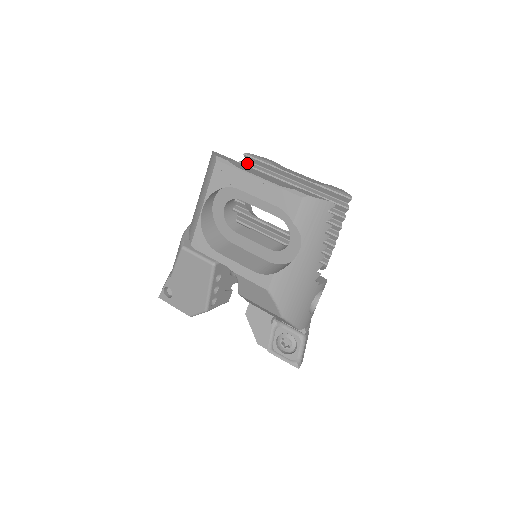
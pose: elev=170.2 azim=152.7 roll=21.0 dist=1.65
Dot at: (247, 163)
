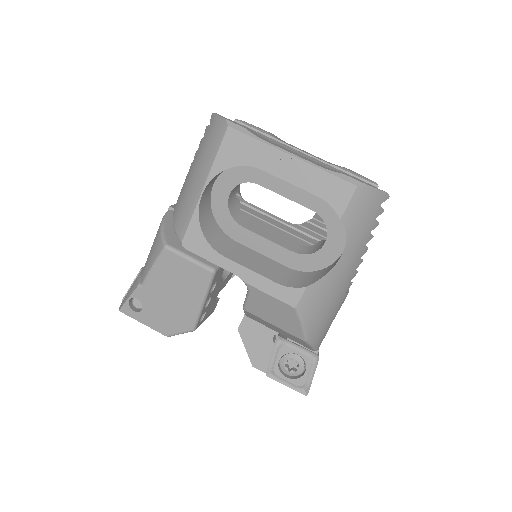
Dot at: occluded
